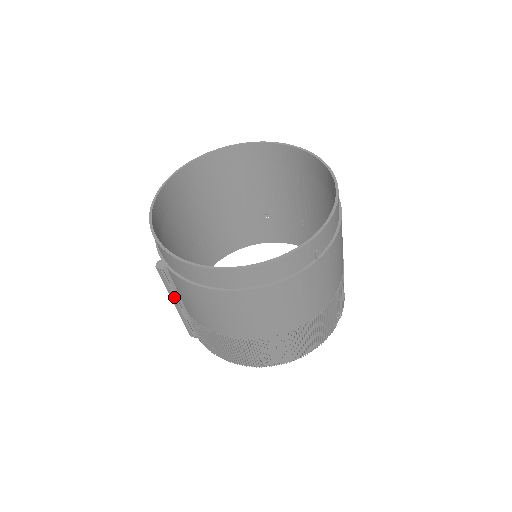
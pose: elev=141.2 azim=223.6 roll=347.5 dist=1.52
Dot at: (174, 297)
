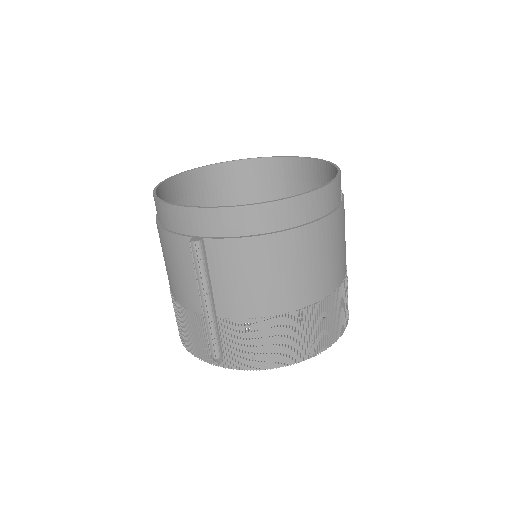
Dot at: (206, 289)
